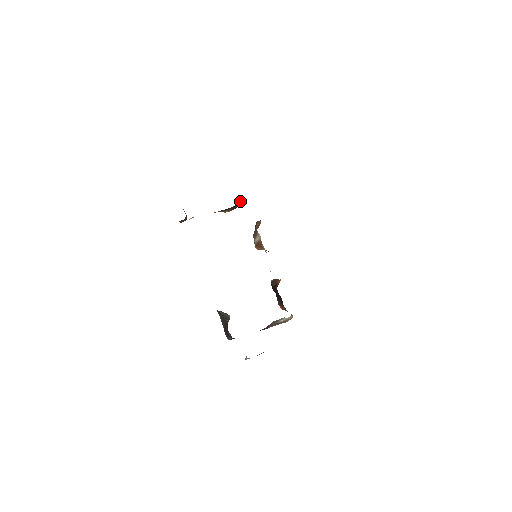
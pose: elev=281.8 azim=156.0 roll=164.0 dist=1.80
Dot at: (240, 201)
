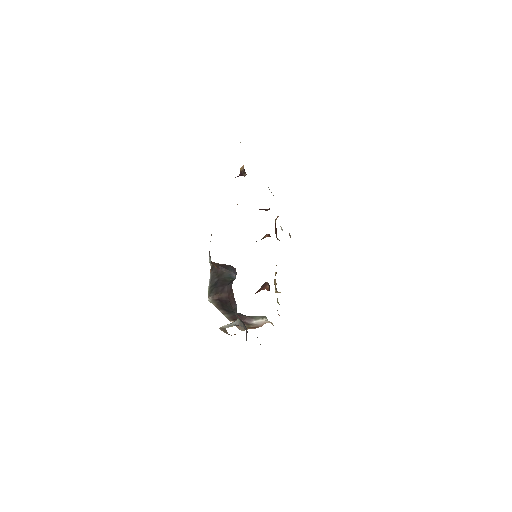
Dot at: (266, 209)
